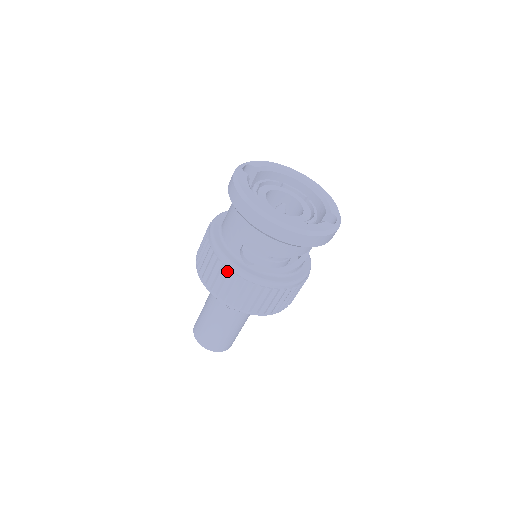
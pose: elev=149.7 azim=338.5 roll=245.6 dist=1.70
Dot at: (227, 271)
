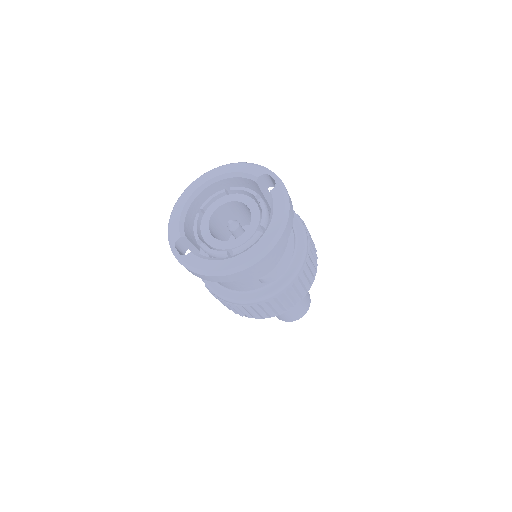
Dot at: (274, 300)
